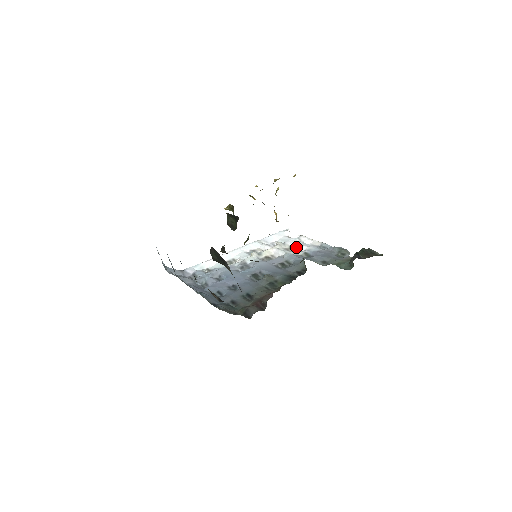
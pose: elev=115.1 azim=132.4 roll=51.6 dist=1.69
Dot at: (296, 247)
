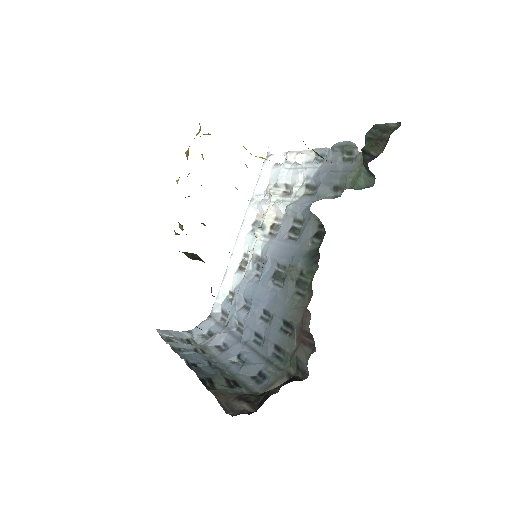
Dot at: (292, 182)
